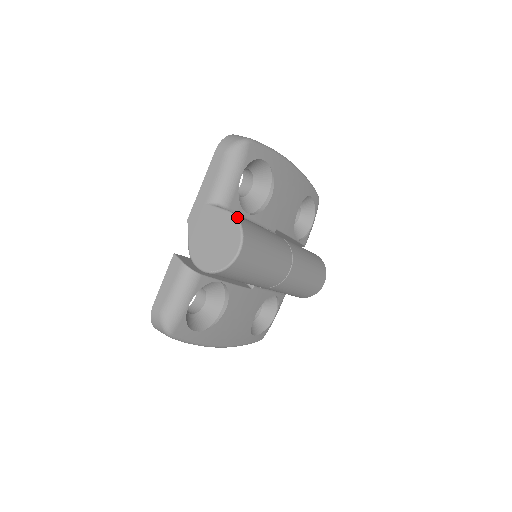
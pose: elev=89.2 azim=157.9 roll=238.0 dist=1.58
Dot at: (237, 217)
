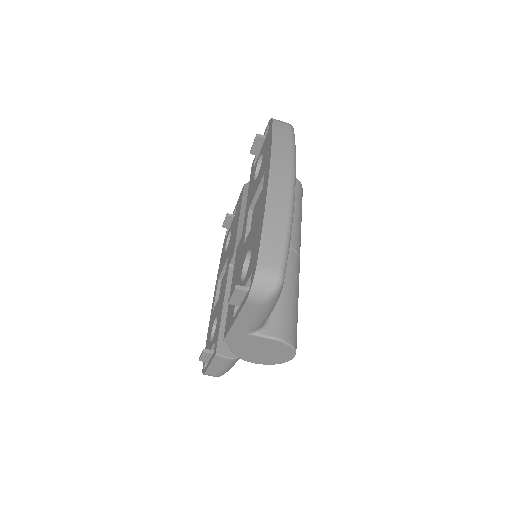
Dot at: (287, 342)
